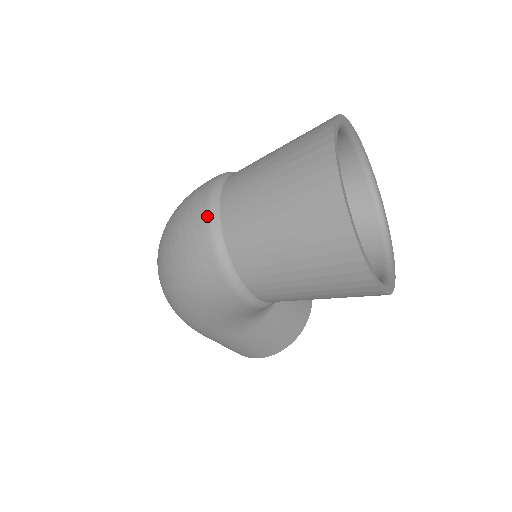
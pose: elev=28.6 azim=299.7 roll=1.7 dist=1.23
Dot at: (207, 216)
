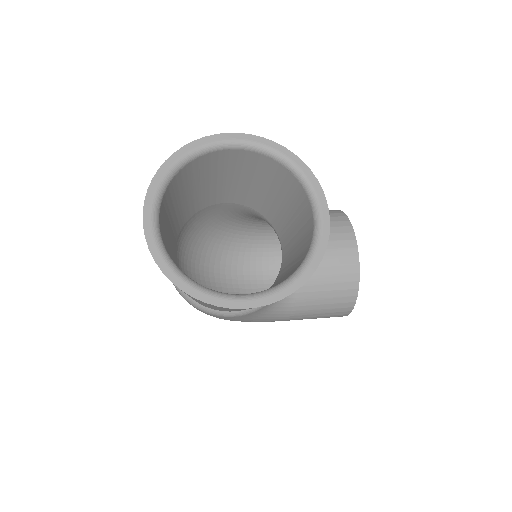
Dot at: occluded
